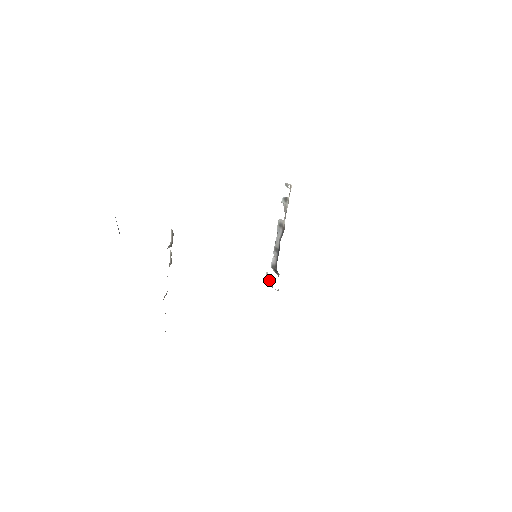
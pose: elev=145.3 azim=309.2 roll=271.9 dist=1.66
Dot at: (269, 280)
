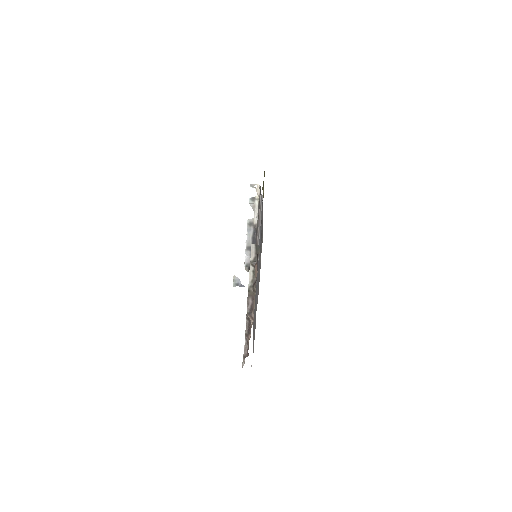
Dot at: (238, 282)
